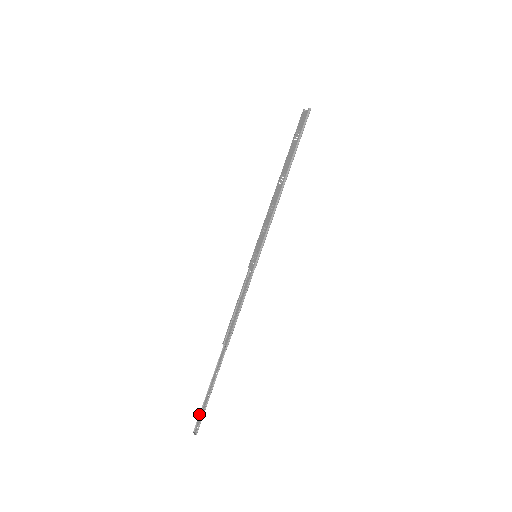
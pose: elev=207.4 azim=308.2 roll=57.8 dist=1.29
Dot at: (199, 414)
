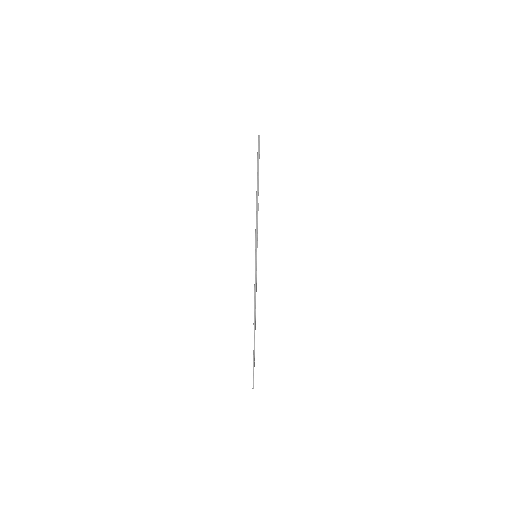
Dot at: (253, 375)
